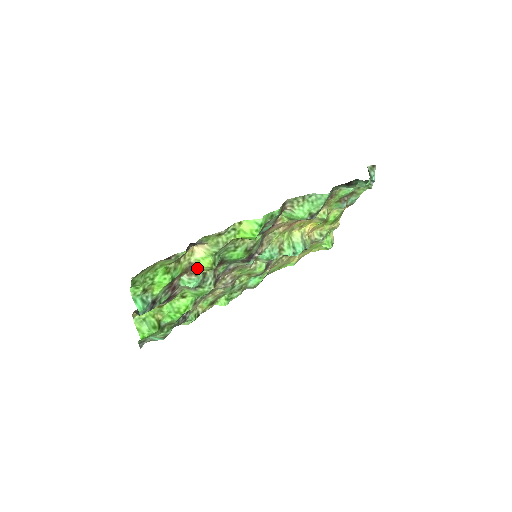
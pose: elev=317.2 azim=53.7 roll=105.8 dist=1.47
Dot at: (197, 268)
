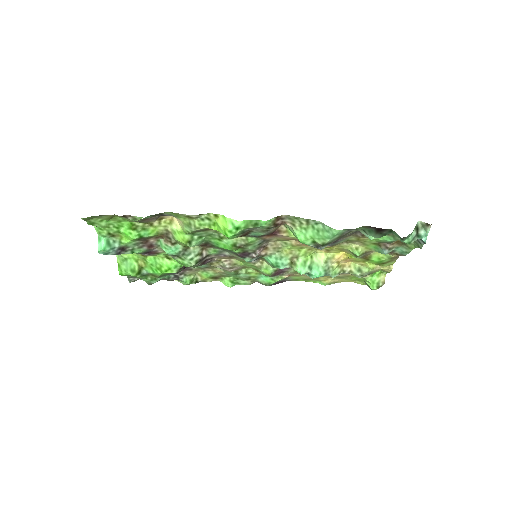
Dot at: (174, 238)
